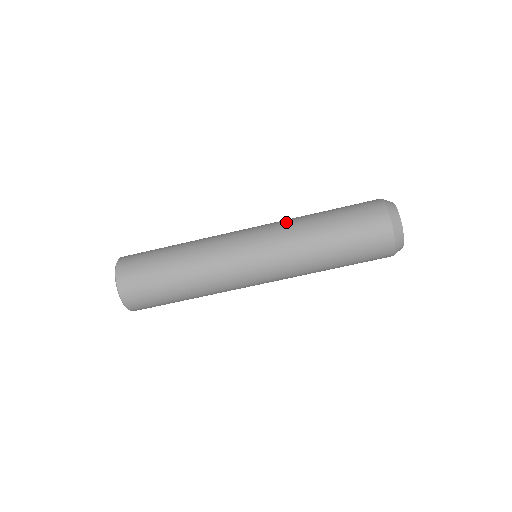
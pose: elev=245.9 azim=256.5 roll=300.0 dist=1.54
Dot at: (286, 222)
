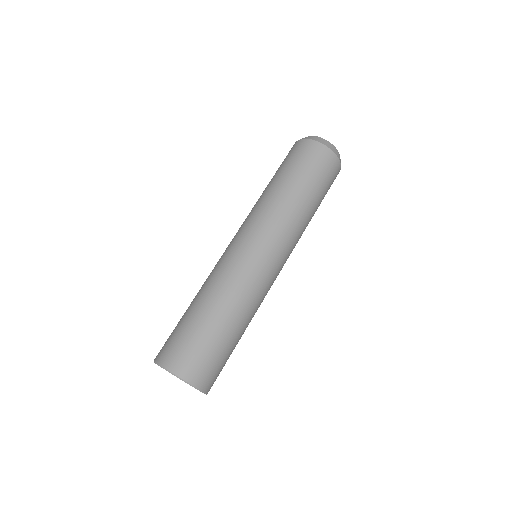
Dot at: (255, 209)
